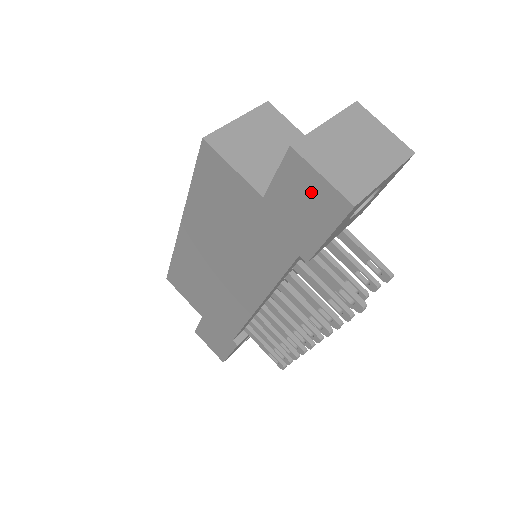
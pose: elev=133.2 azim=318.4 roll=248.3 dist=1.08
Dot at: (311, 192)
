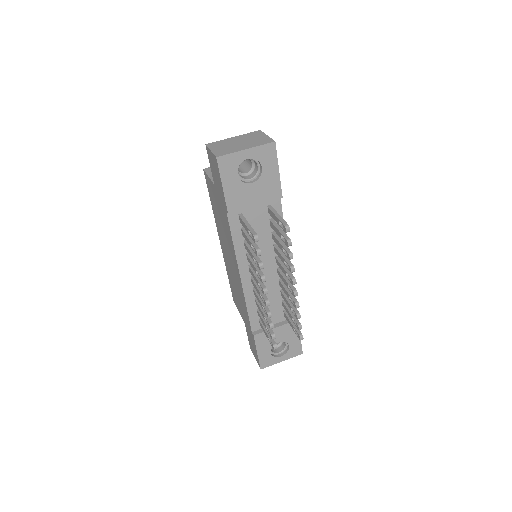
Dot at: (213, 164)
